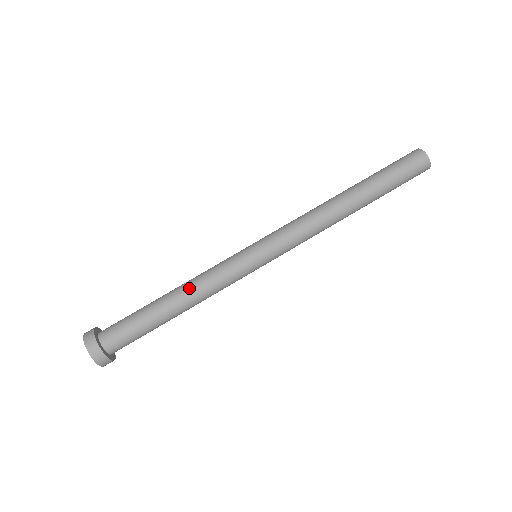
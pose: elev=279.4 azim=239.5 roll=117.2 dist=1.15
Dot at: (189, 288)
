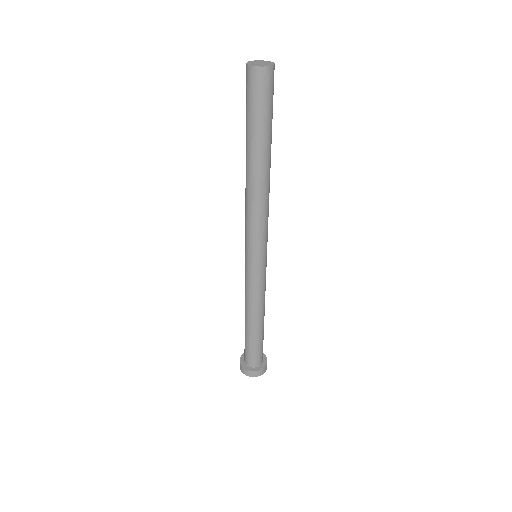
Dot at: (251, 312)
